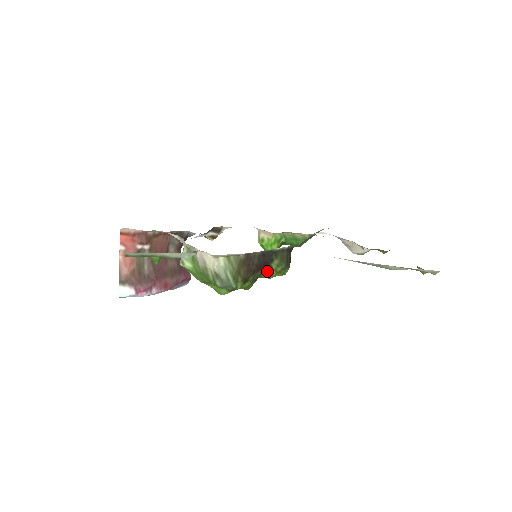
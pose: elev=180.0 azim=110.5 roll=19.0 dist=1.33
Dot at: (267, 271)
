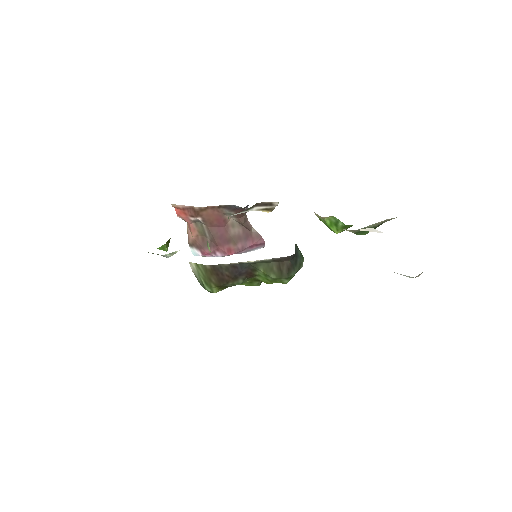
Dot at: (257, 278)
